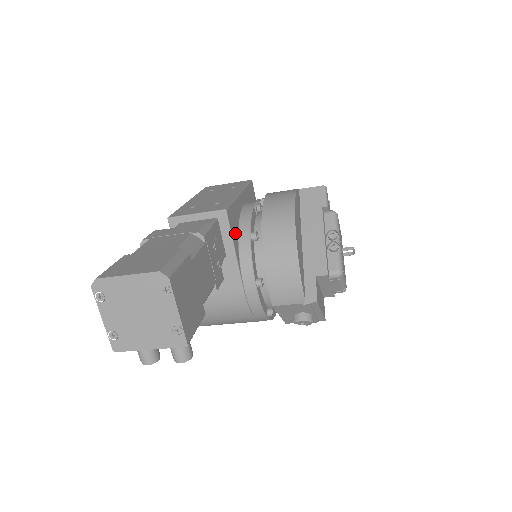
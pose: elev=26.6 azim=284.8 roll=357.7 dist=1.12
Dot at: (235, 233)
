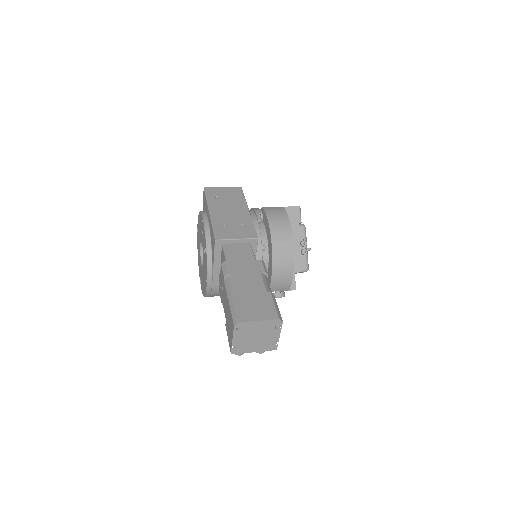
Dot at: occluded
